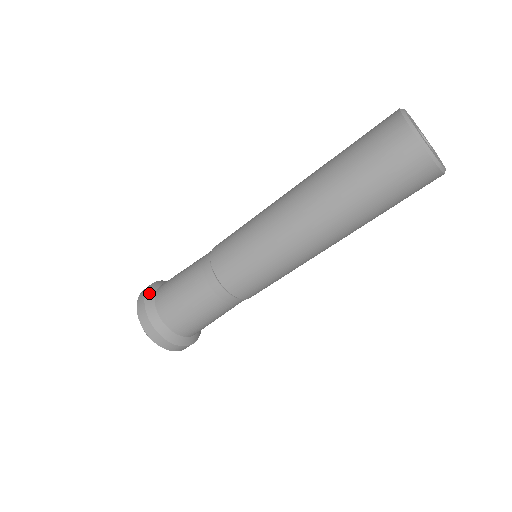
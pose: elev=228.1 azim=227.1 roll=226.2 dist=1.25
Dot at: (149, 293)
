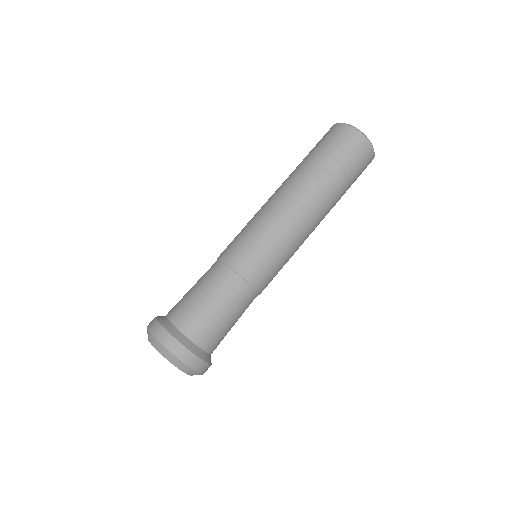
Dot at: (164, 324)
